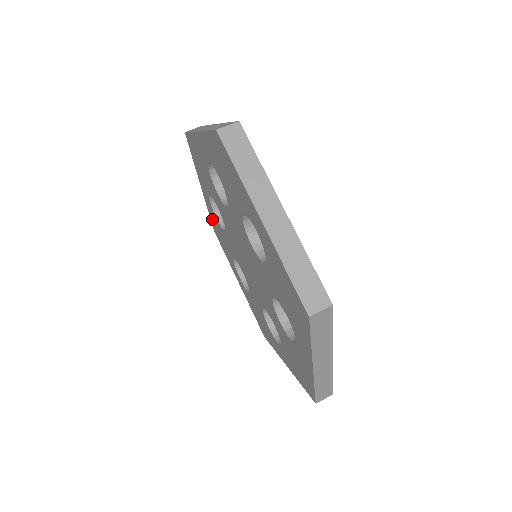
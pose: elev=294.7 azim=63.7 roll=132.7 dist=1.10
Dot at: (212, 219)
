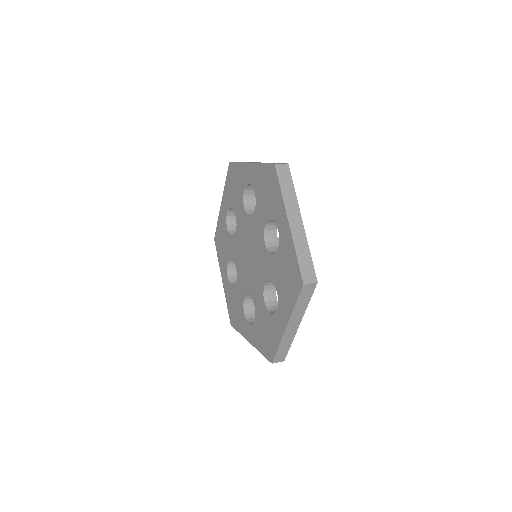
Dot at: (219, 228)
